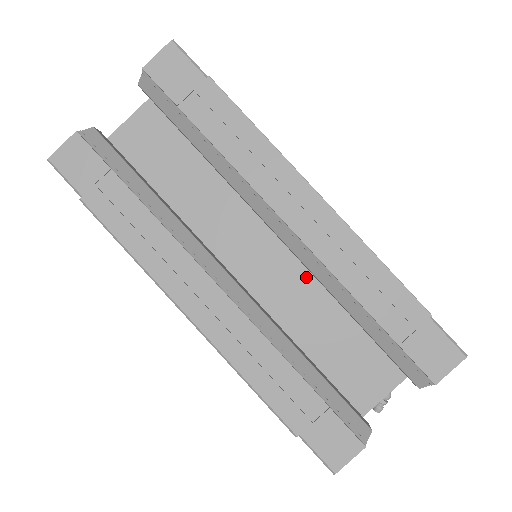
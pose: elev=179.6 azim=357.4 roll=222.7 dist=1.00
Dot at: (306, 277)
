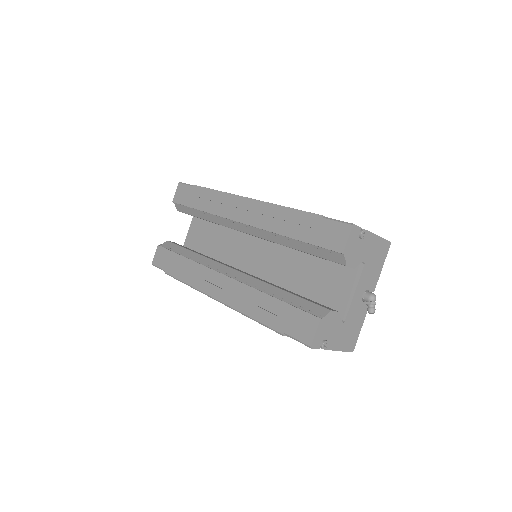
Dot at: (282, 250)
